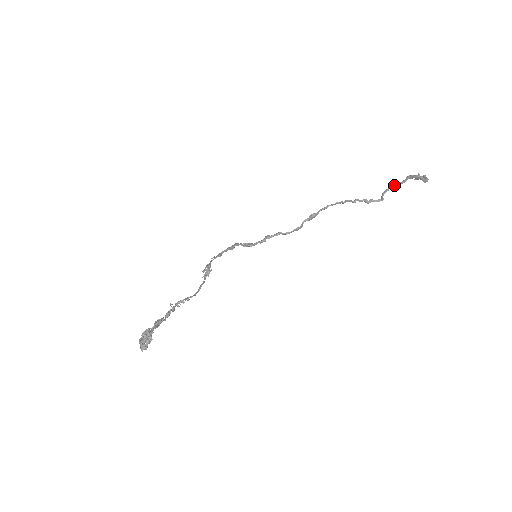
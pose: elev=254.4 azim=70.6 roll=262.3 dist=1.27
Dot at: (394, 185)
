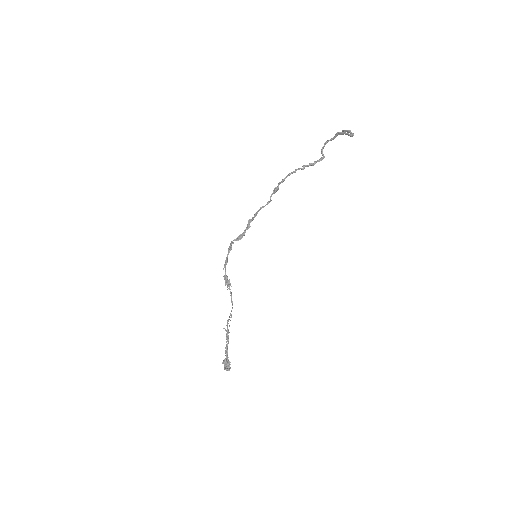
Dot at: occluded
